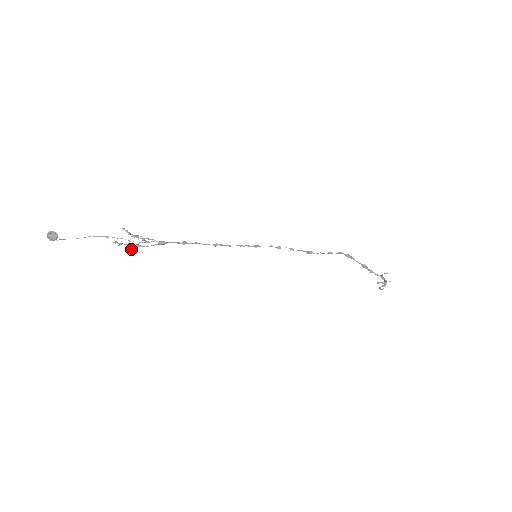
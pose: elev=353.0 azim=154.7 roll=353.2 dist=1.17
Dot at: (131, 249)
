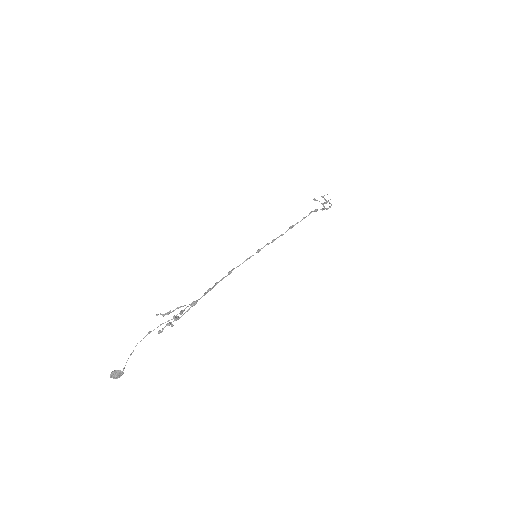
Dot at: (172, 326)
